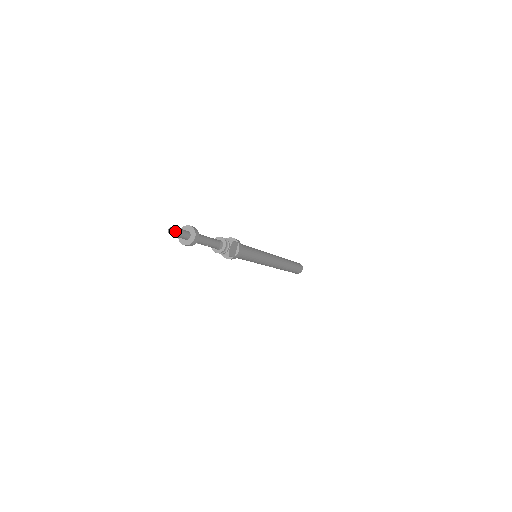
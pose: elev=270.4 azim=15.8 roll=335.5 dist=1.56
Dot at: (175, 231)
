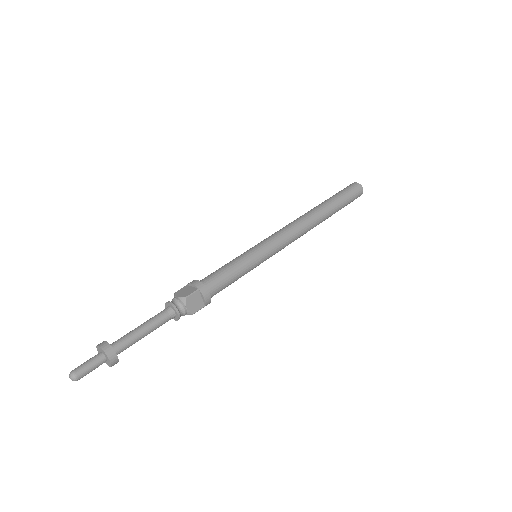
Dot at: (75, 378)
